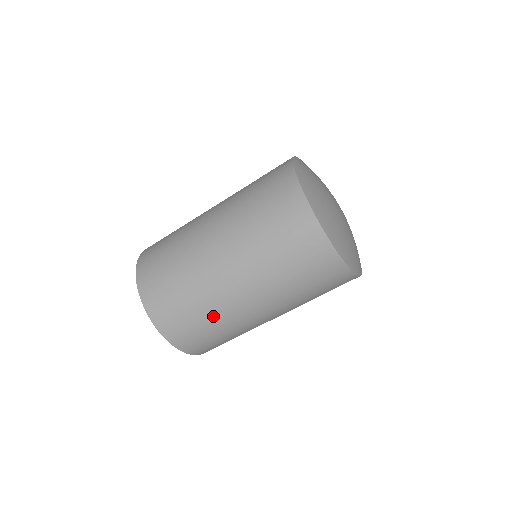
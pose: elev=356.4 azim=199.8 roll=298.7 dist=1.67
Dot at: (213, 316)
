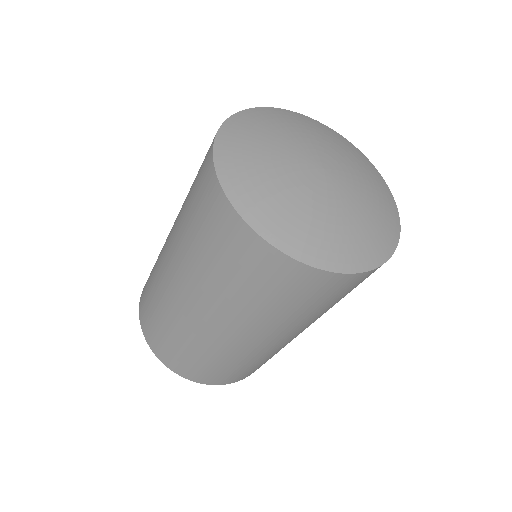
Dot at: (171, 322)
